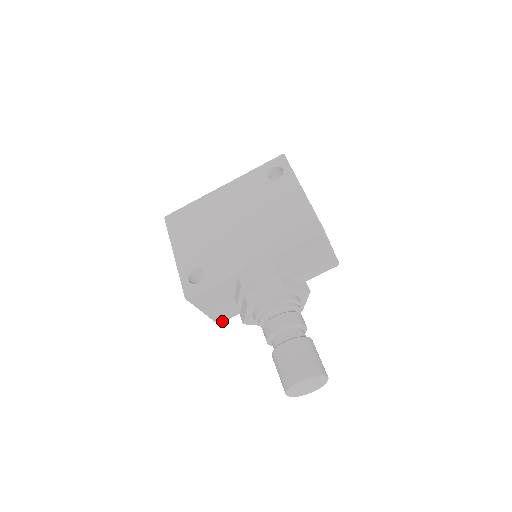
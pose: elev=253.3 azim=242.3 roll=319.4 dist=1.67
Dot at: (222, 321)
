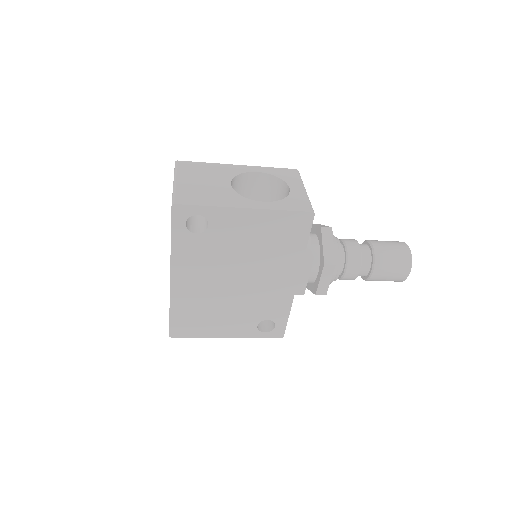
Dot at: occluded
